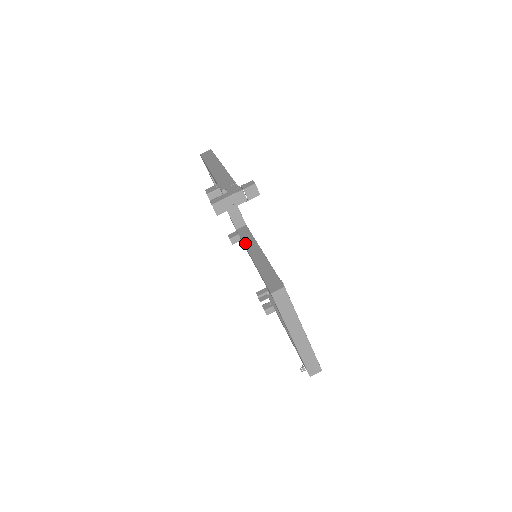
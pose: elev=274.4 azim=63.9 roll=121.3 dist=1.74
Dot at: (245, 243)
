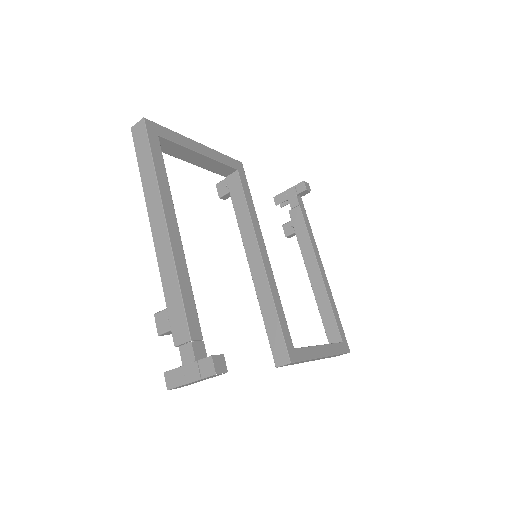
Dot at: (239, 225)
